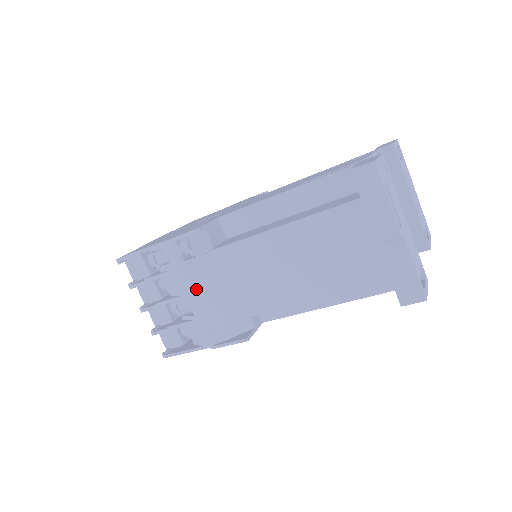
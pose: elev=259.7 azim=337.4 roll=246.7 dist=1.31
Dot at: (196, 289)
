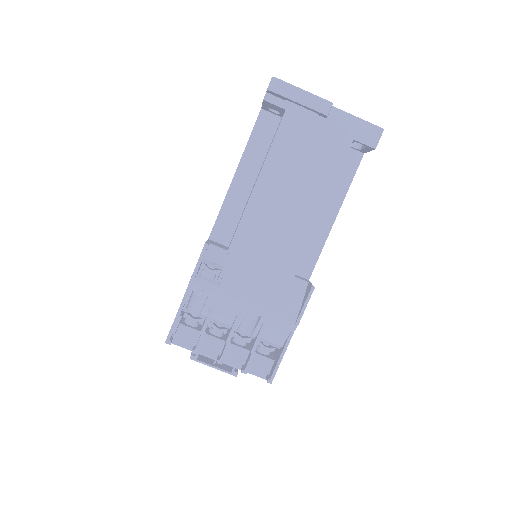
Dot at: (244, 291)
